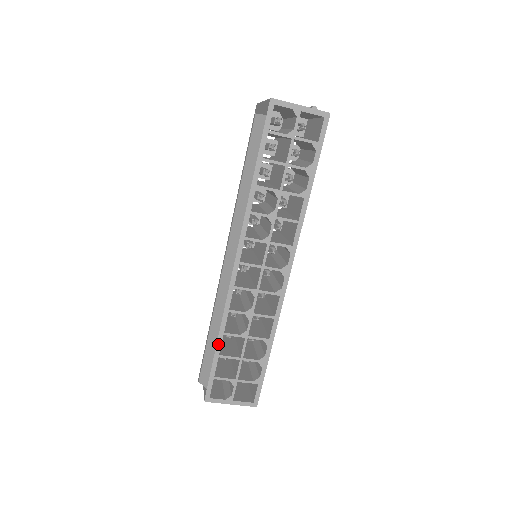
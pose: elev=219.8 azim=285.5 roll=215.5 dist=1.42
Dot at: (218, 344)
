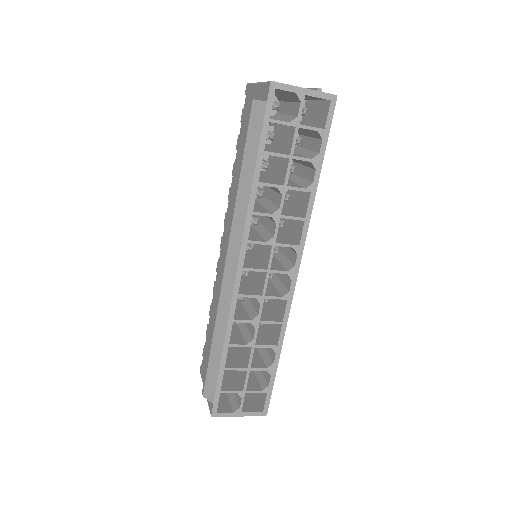
Dot at: (223, 357)
